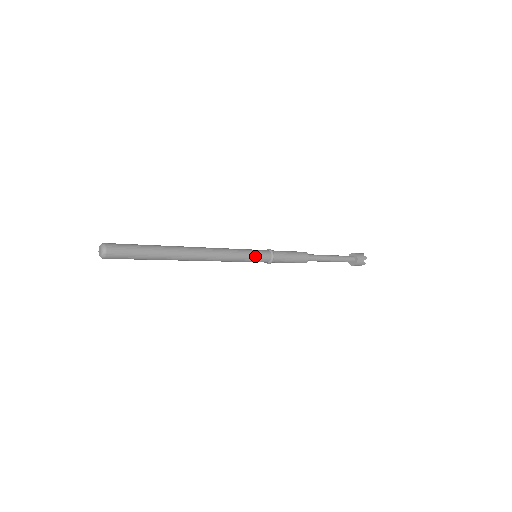
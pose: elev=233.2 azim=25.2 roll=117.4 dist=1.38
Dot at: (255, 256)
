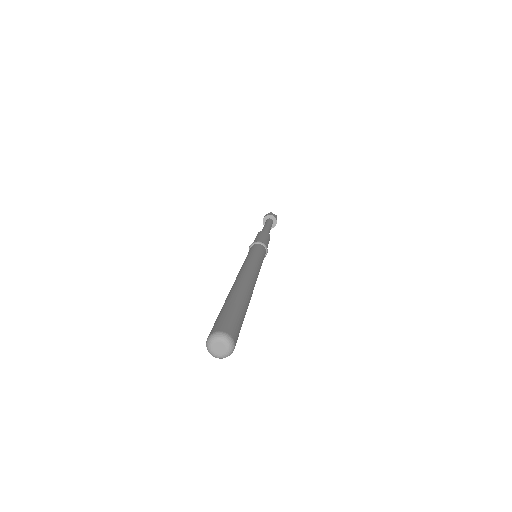
Dot at: (263, 257)
